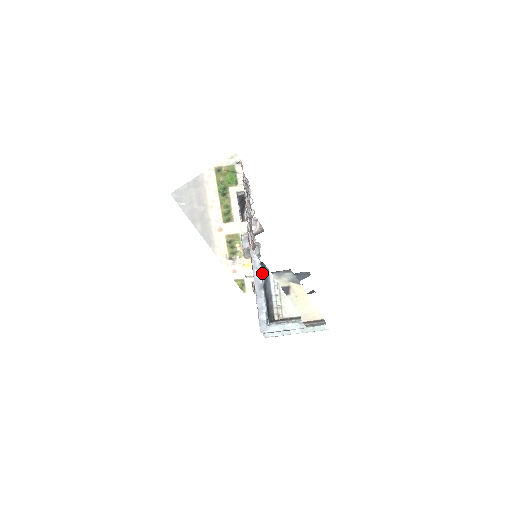
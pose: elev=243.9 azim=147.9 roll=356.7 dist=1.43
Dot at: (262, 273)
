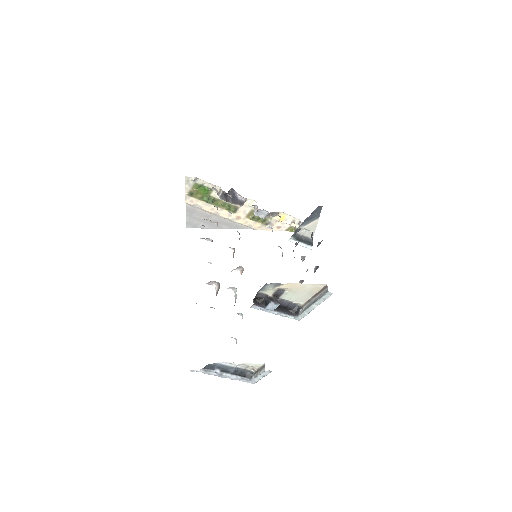
Dot at: (212, 370)
